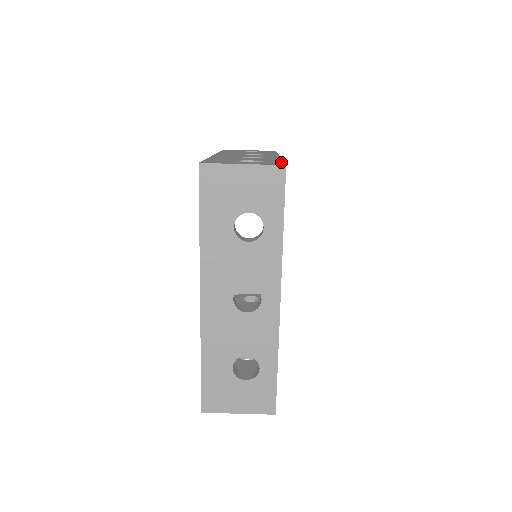
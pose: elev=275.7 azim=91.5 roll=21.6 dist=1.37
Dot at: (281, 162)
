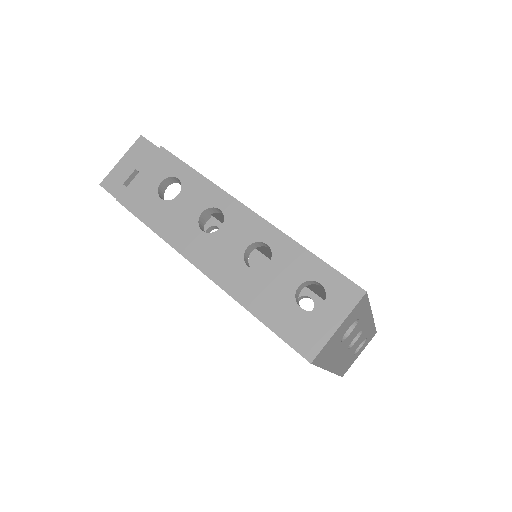
Dot at: (334, 273)
